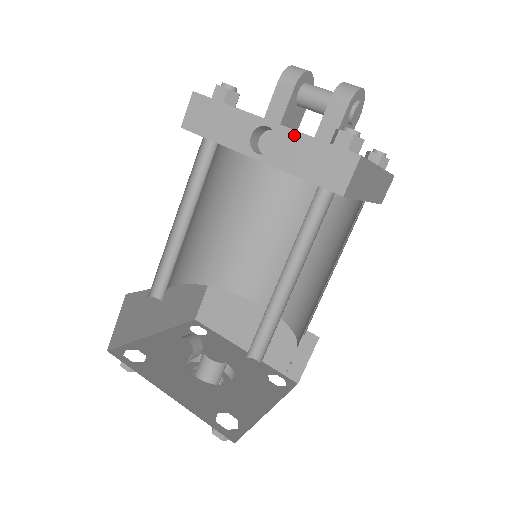
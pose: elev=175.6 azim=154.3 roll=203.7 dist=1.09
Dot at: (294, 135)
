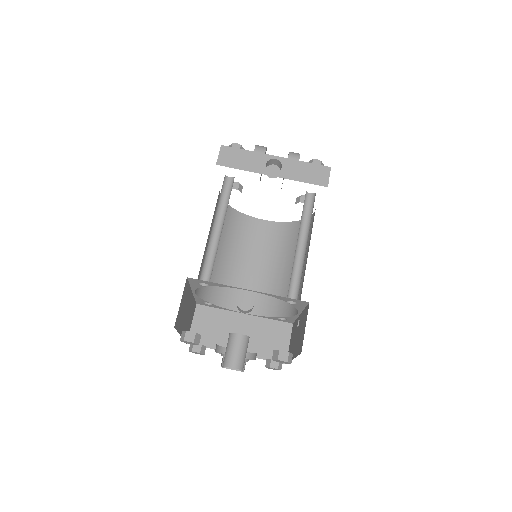
Dot at: (292, 162)
